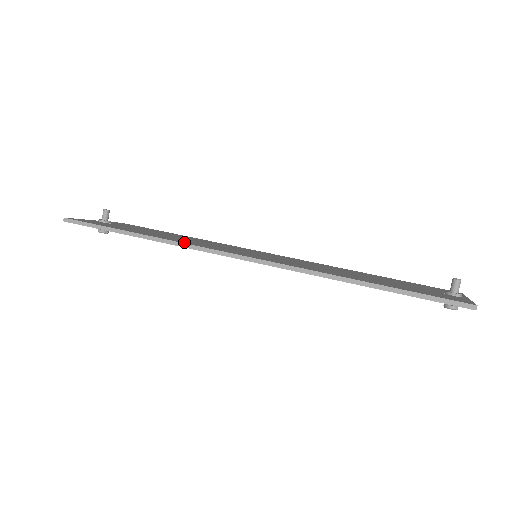
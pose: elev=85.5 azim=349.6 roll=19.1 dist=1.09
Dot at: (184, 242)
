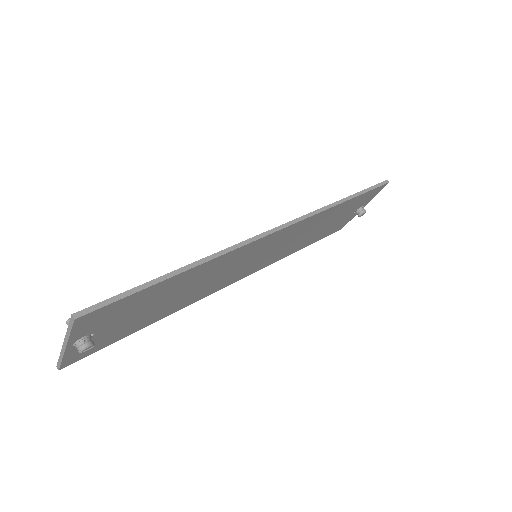
Dot at: occluded
